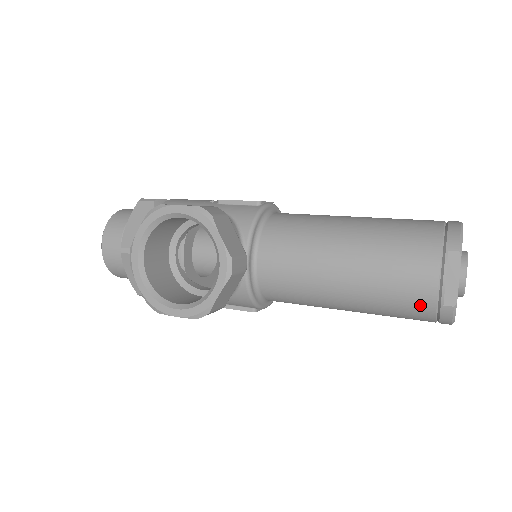
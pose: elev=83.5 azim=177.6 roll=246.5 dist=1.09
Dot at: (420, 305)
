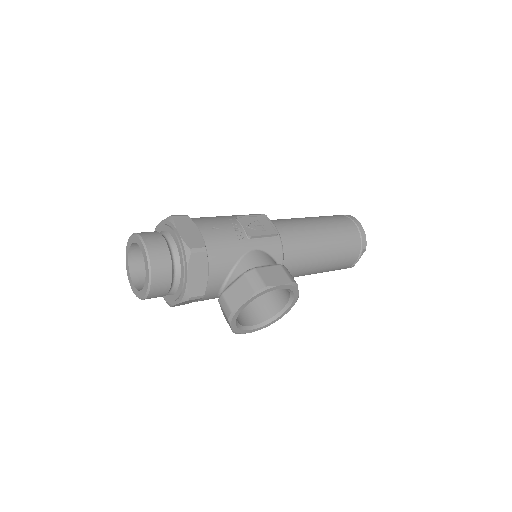
Dot at: (340, 269)
